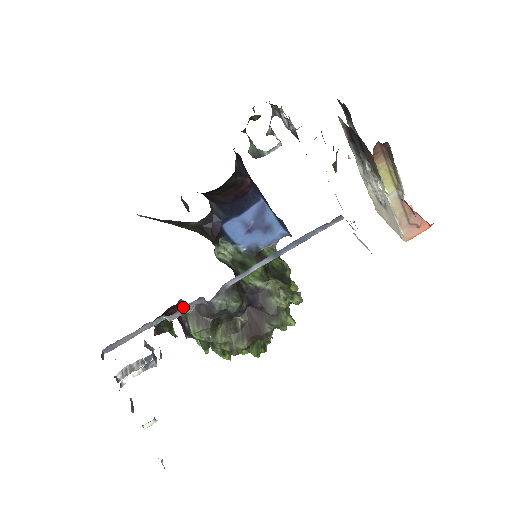
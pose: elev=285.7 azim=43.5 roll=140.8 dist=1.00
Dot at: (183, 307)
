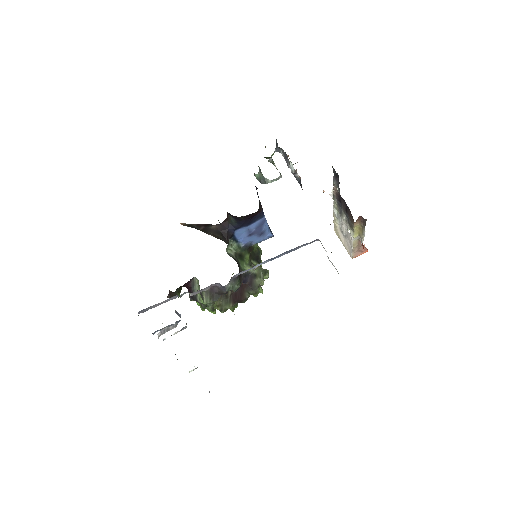
Dot at: (204, 288)
